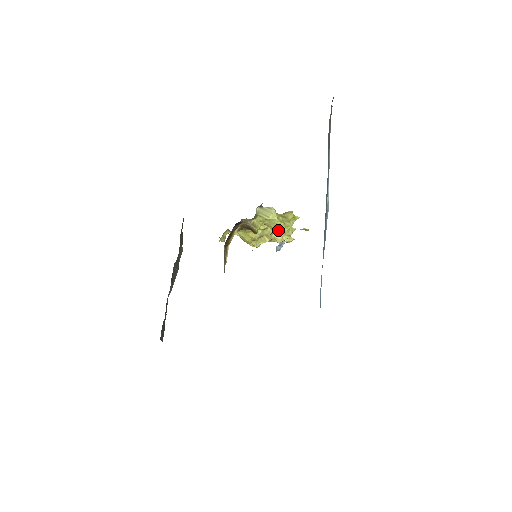
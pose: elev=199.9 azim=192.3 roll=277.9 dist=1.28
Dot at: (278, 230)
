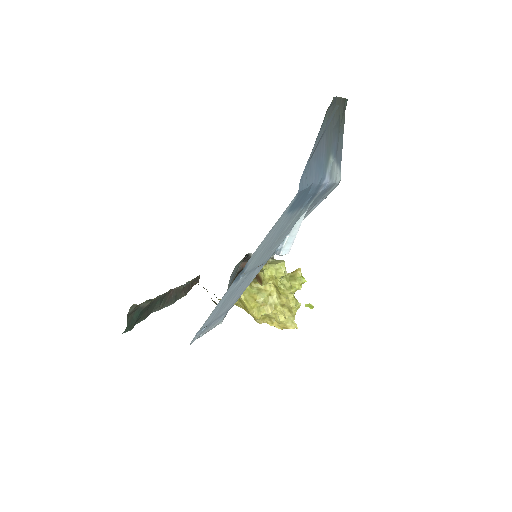
Dot at: (283, 288)
